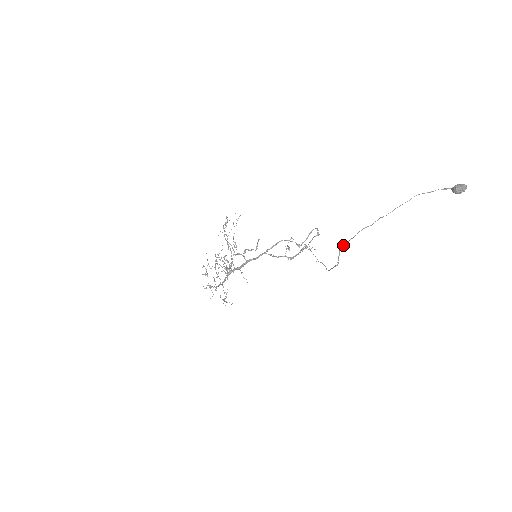
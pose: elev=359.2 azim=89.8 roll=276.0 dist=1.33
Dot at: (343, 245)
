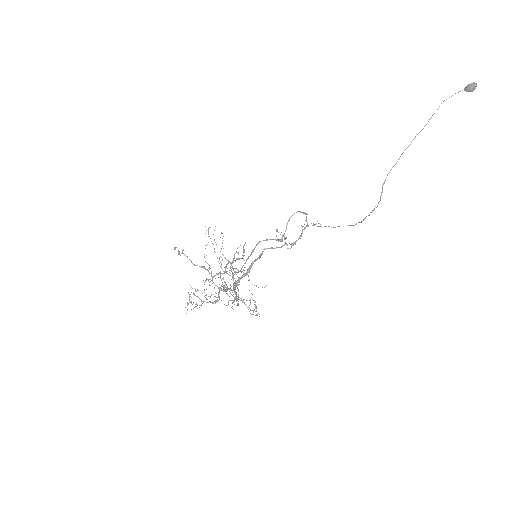
Dot at: (386, 177)
